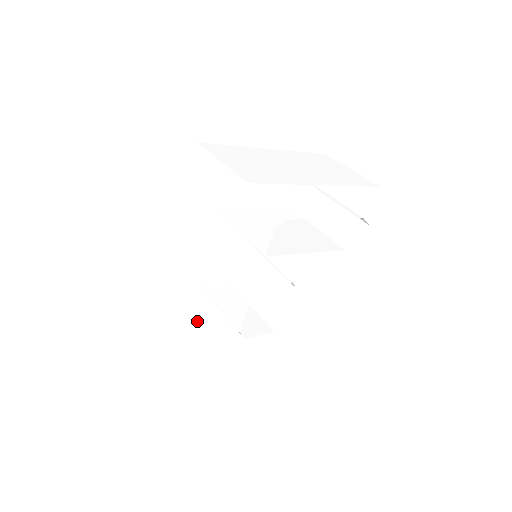
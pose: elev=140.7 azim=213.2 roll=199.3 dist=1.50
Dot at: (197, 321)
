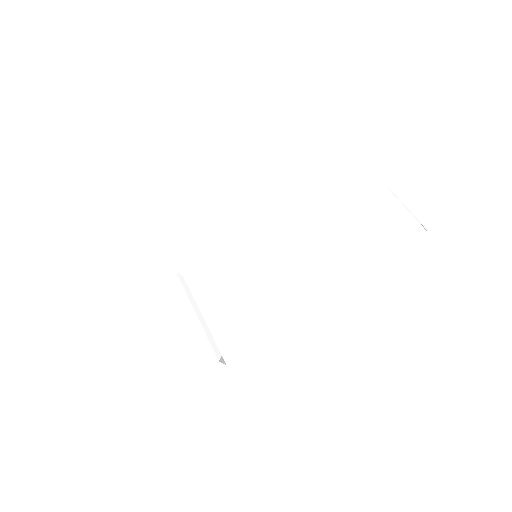
Dot at: (154, 360)
